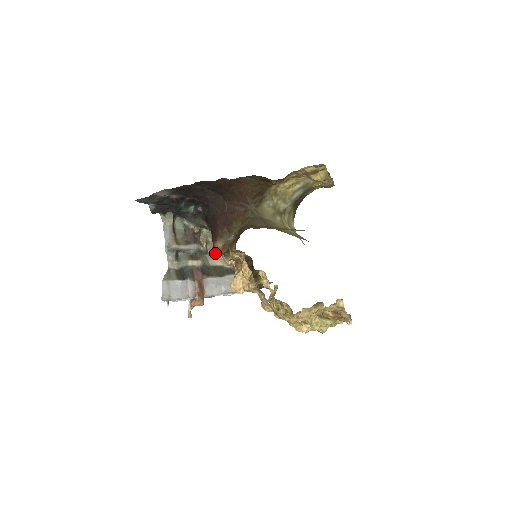
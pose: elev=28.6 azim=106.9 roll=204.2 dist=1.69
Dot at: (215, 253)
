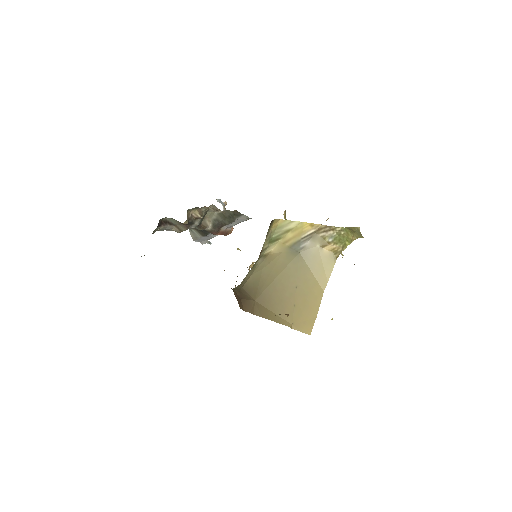
Dot at: (213, 207)
